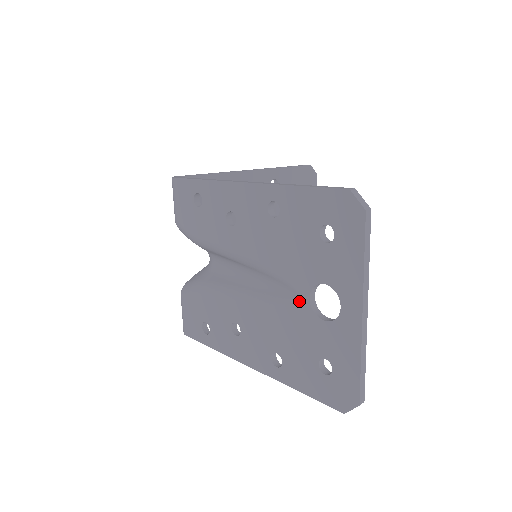
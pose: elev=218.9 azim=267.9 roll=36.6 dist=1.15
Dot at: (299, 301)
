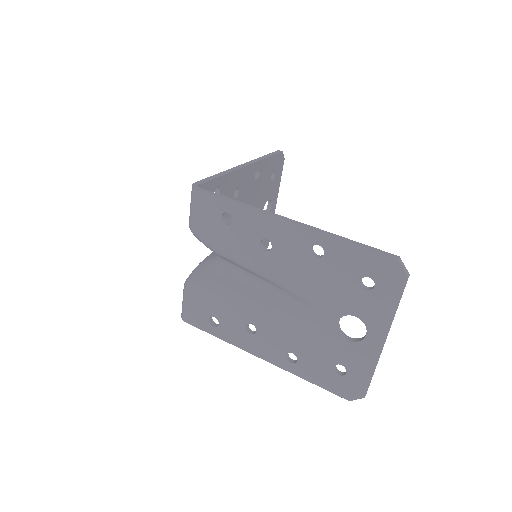
Dot at: (326, 323)
